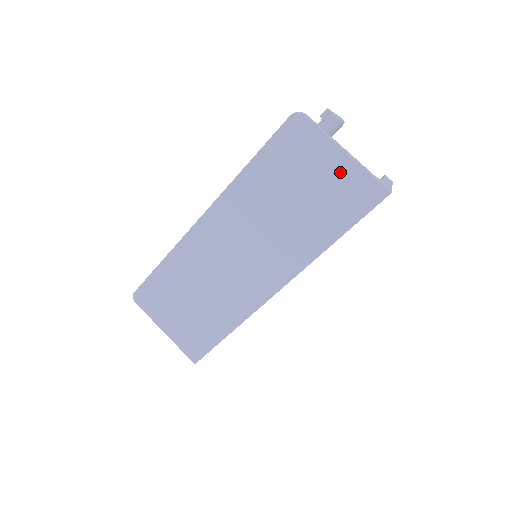
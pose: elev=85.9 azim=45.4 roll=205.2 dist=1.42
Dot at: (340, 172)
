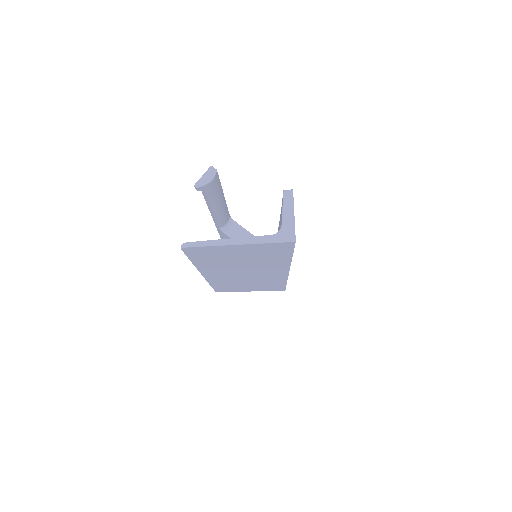
Dot at: (249, 248)
